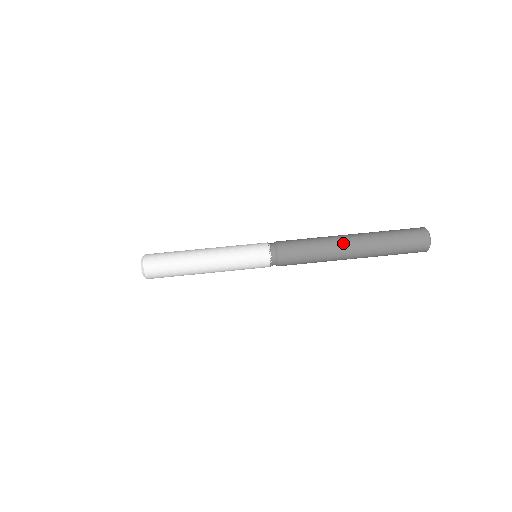
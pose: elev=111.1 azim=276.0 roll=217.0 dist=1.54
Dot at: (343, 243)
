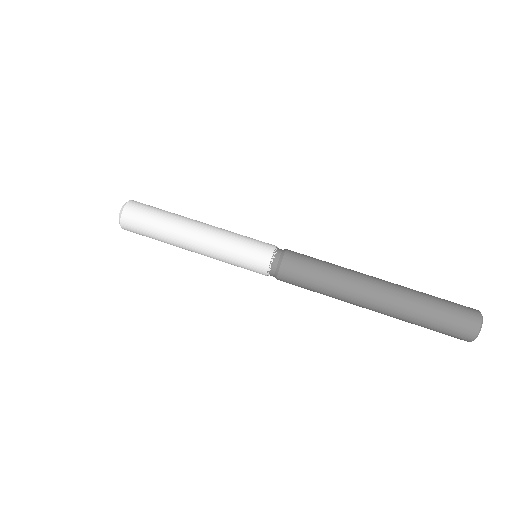
Dot at: (363, 294)
